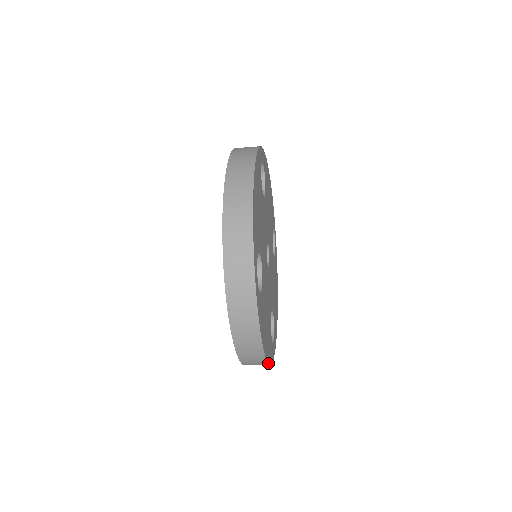
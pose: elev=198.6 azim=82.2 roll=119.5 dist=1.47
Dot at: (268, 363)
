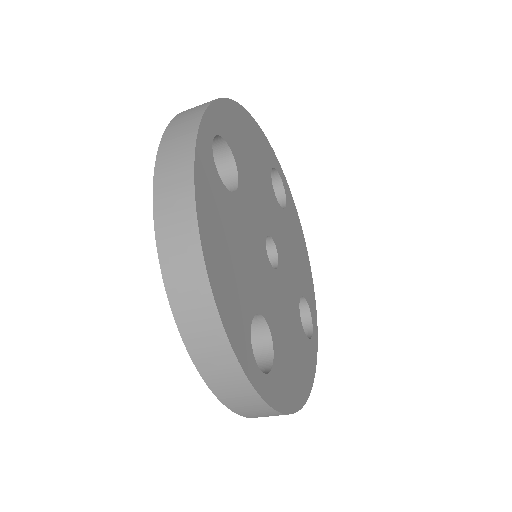
Dot at: (310, 391)
